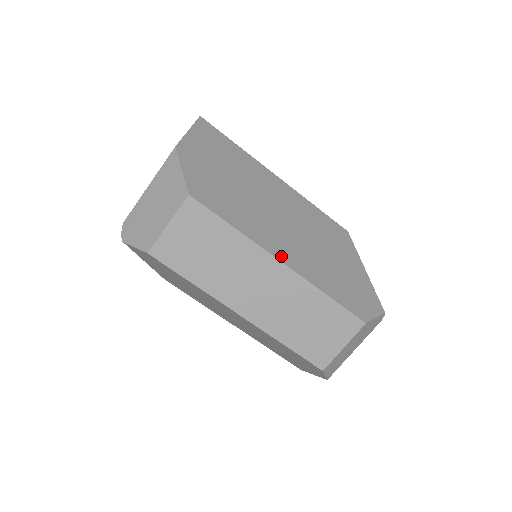
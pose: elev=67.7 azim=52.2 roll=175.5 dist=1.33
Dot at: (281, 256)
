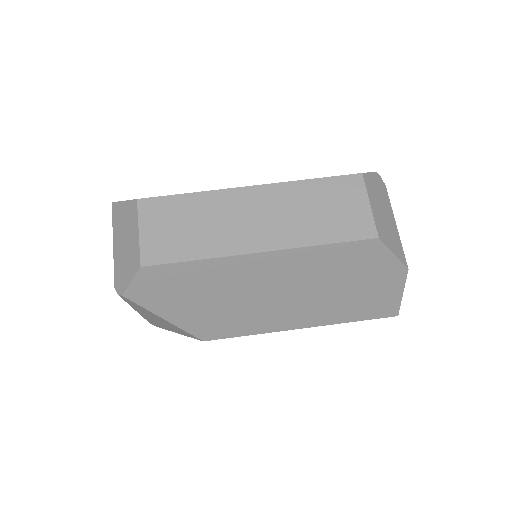
Dot at: (246, 186)
